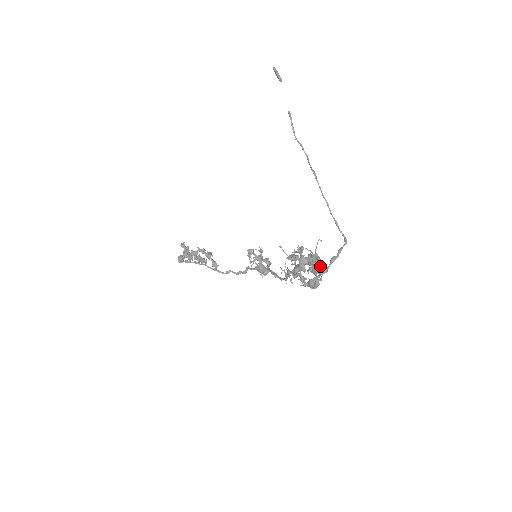
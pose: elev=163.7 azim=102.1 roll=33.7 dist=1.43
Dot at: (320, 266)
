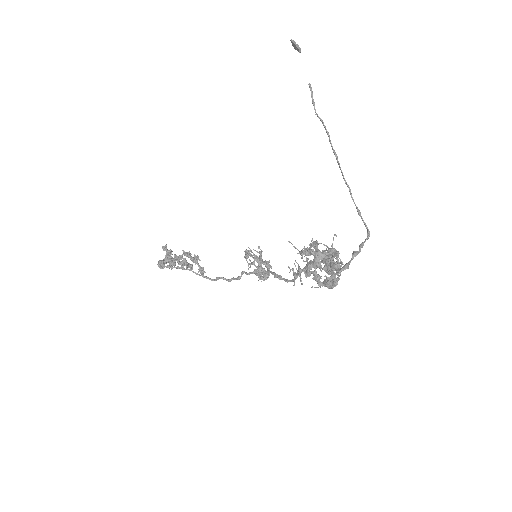
Dot at: (339, 262)
